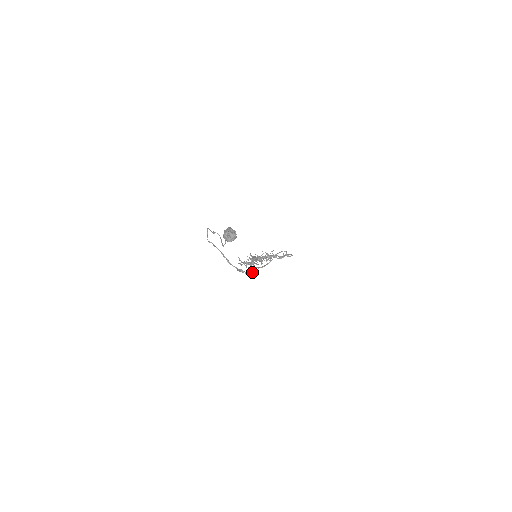
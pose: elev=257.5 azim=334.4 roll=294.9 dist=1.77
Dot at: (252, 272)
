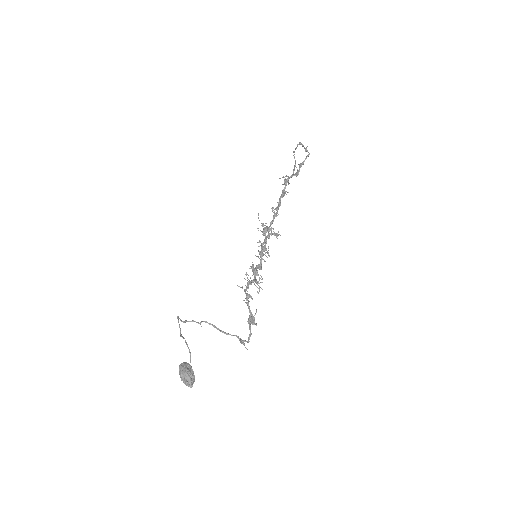
Dot at: (255, 324)
